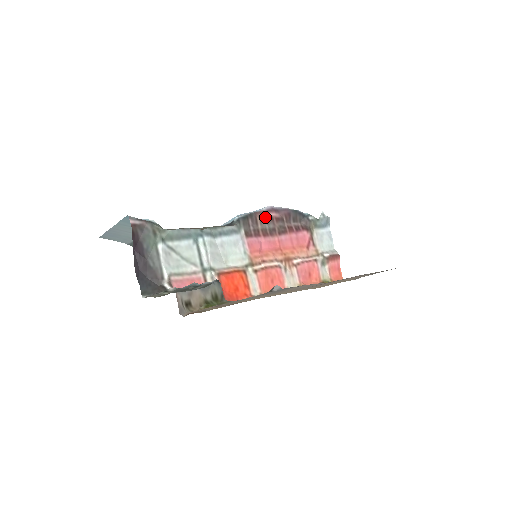
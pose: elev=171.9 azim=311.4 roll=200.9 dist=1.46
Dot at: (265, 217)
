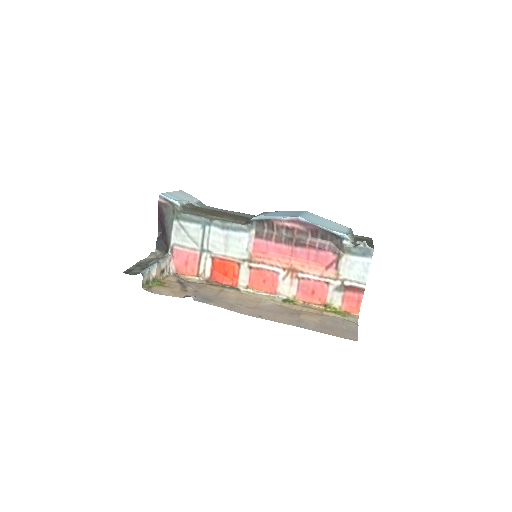
Dot at: (285, 226)
